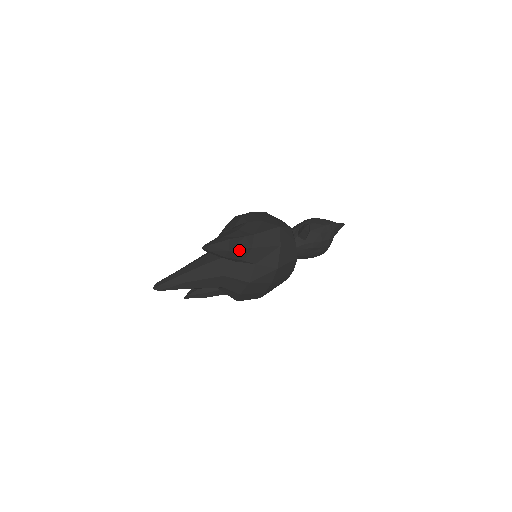
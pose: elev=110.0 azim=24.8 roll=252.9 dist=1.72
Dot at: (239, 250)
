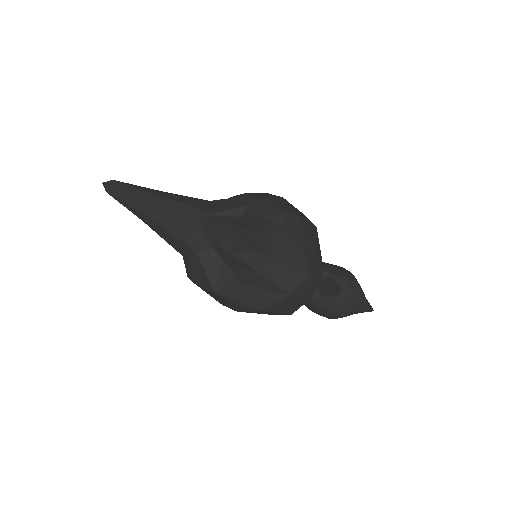
Dot at: (239, 259)
